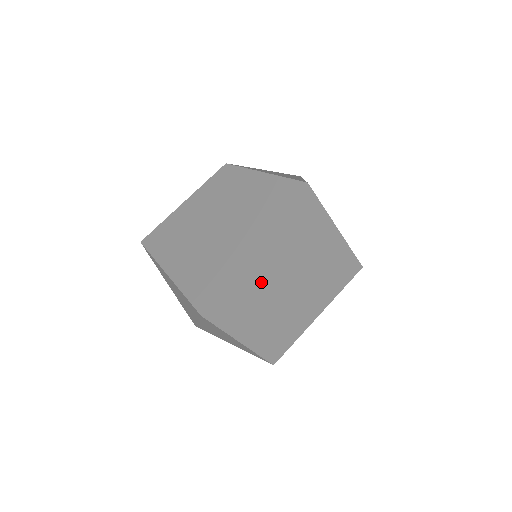
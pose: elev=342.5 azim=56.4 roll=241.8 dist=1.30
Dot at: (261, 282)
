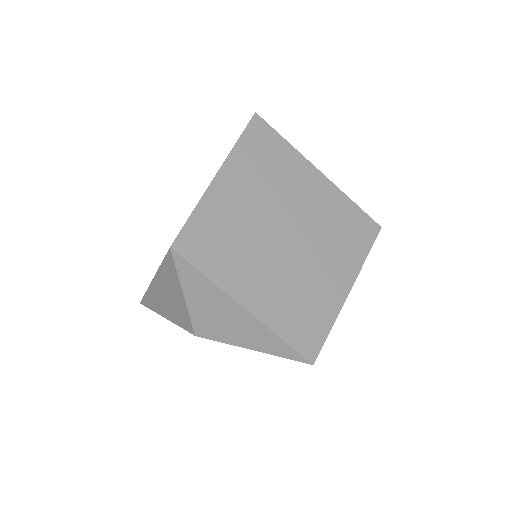
Dot at: (241, 218)
